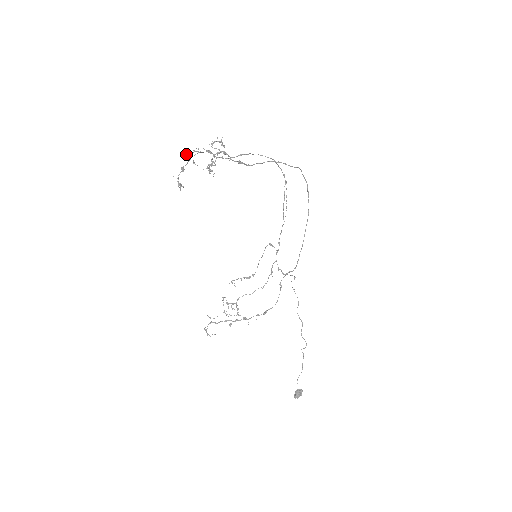
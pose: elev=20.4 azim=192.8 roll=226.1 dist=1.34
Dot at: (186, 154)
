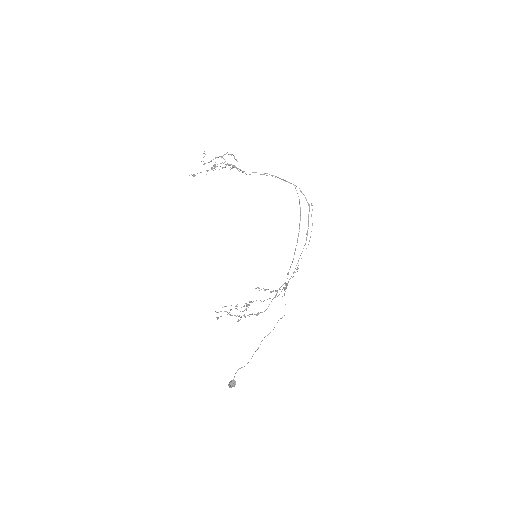
Dot at: occluded
